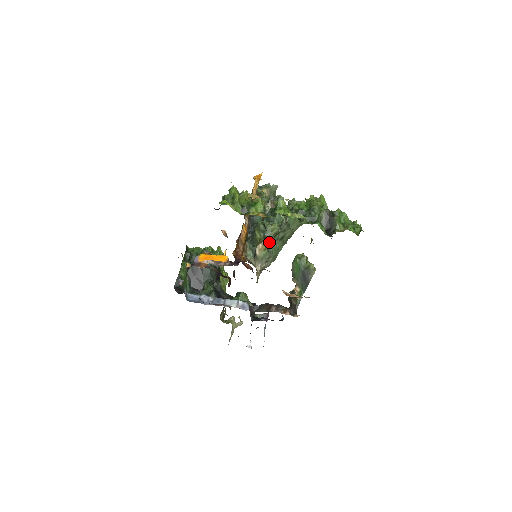
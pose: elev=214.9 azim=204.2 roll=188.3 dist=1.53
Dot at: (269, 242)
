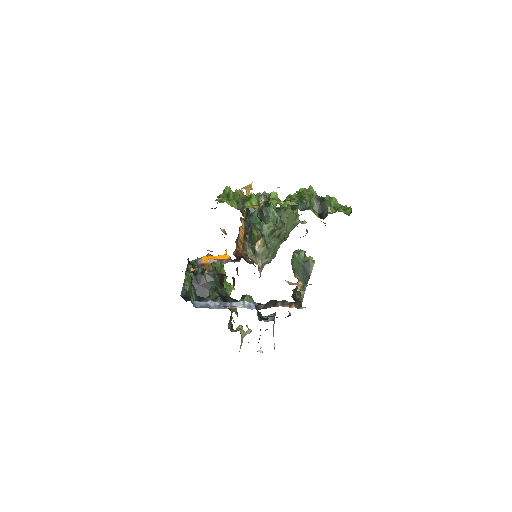
Dot at: (267, 239)
